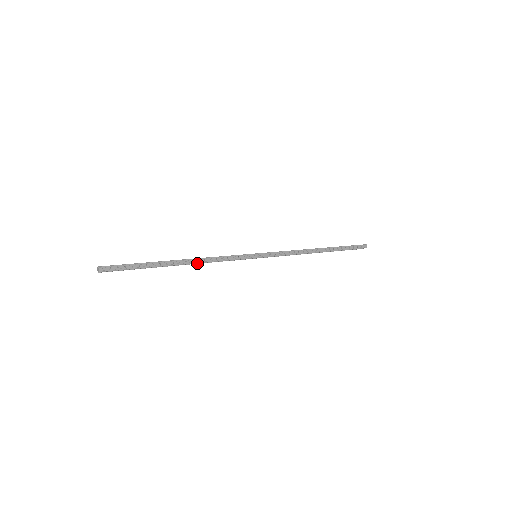
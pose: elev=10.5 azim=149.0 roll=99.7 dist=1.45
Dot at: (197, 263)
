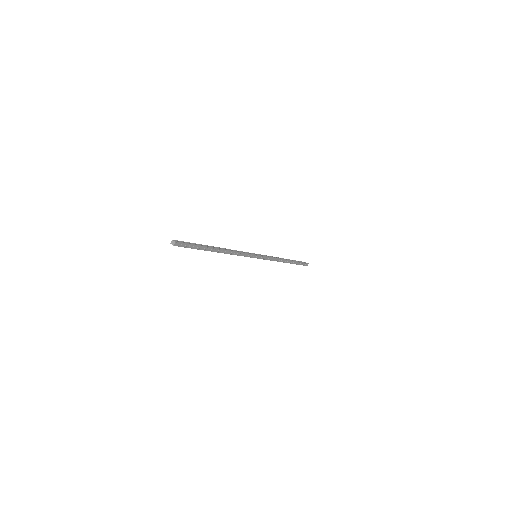
Dot at: occluded
